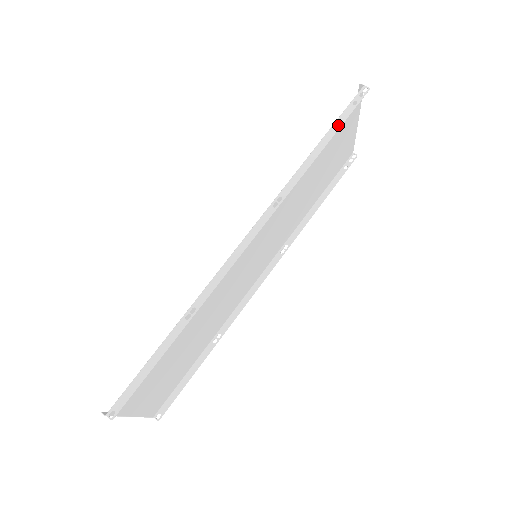
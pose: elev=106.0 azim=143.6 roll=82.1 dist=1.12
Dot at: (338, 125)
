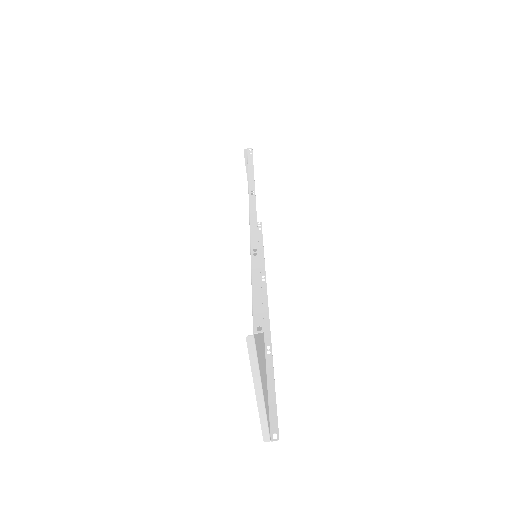
Dot at: (251, 161)
